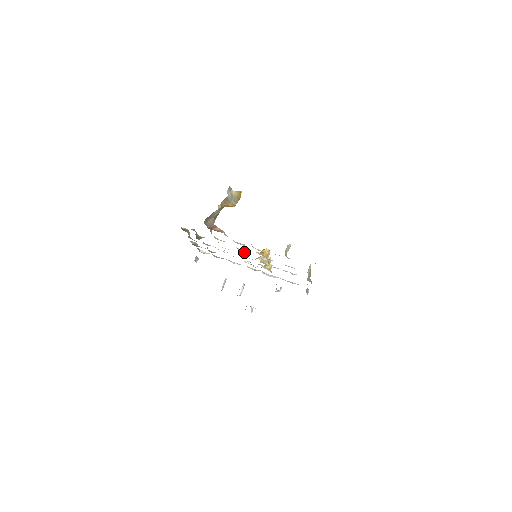
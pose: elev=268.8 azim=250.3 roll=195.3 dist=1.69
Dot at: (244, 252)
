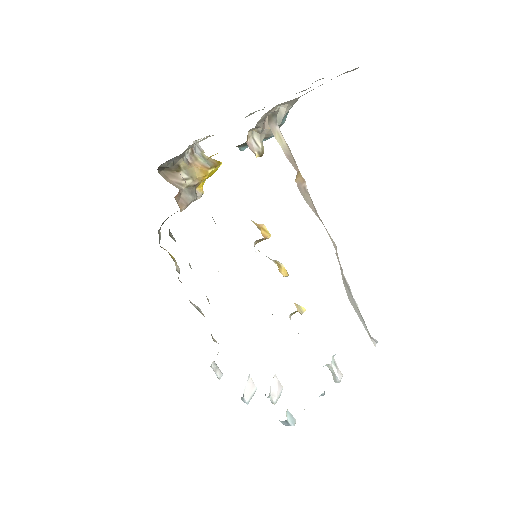
Dot at: occluded
